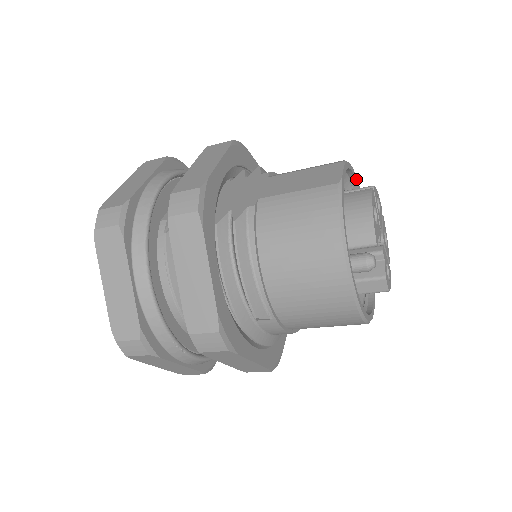
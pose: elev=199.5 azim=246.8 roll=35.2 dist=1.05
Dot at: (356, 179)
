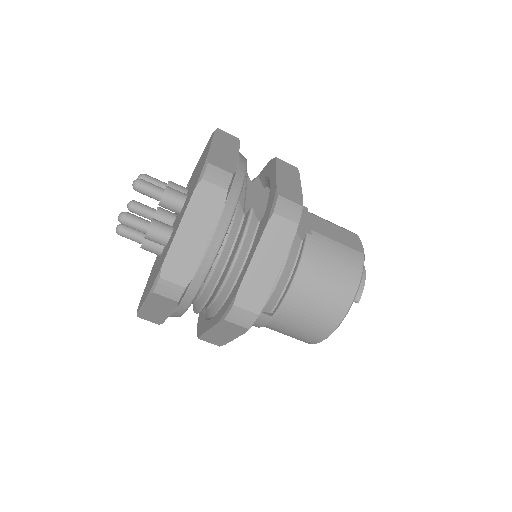
Dot at: occluded
